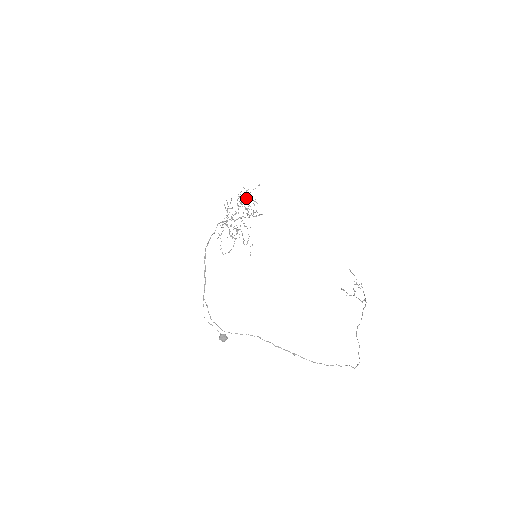
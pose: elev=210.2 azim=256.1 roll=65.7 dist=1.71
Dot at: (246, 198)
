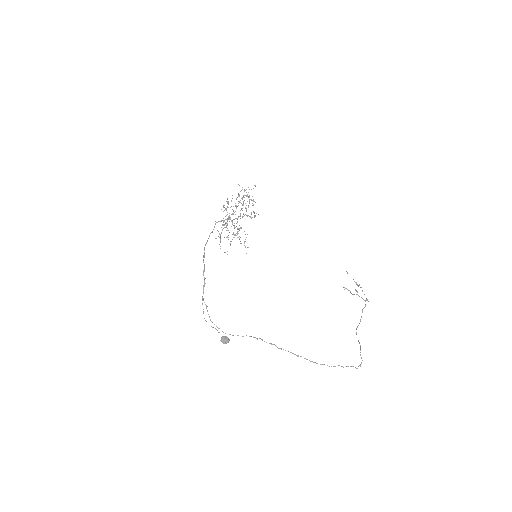
Dot at: (247, 196)
